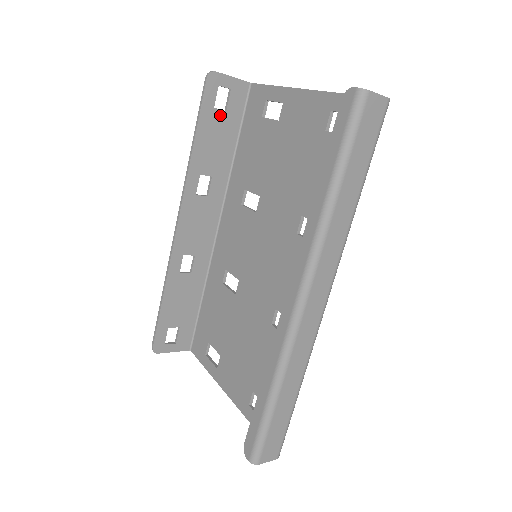
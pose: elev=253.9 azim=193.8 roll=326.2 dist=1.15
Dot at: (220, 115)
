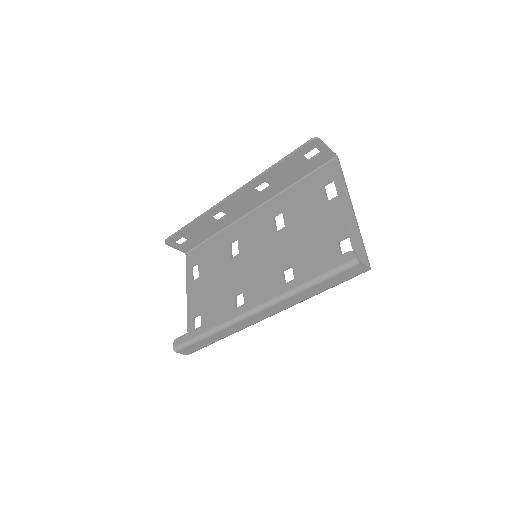
Dot at: (303, 161)
